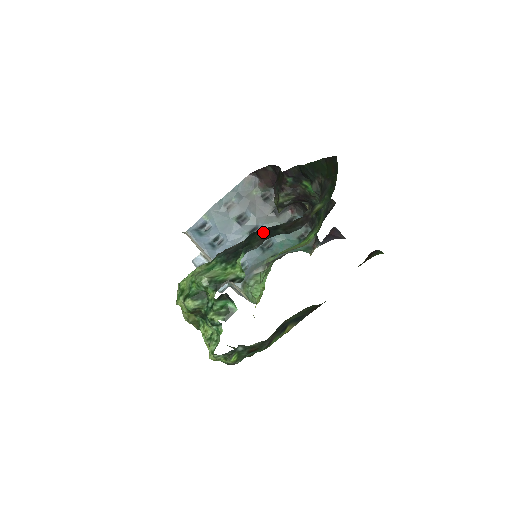
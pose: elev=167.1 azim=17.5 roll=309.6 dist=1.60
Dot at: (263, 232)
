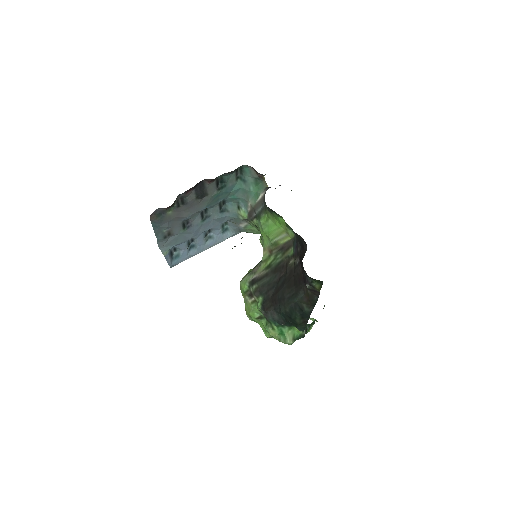
Dot at: (297, 318)
